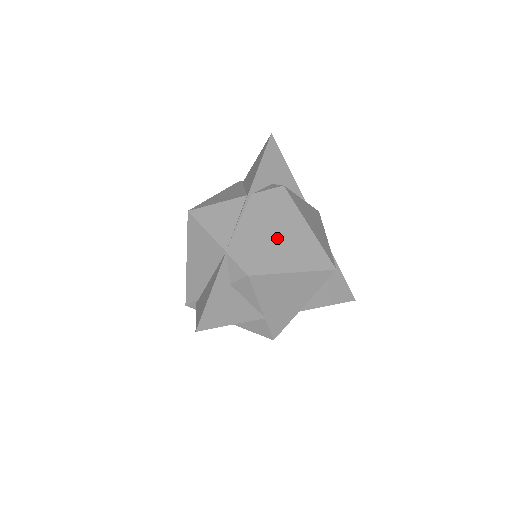
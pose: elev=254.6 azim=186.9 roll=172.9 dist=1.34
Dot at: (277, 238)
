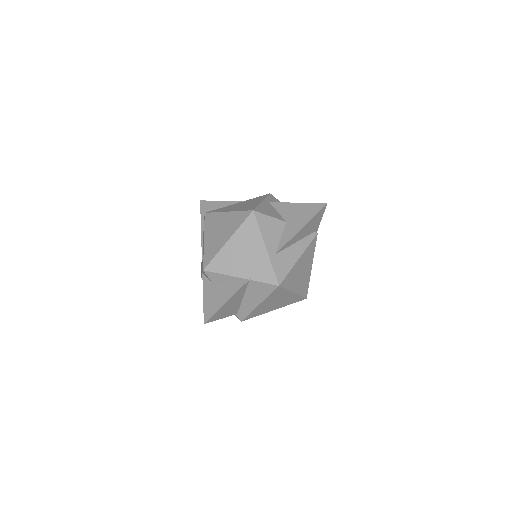
Dot at: (211, 237)
